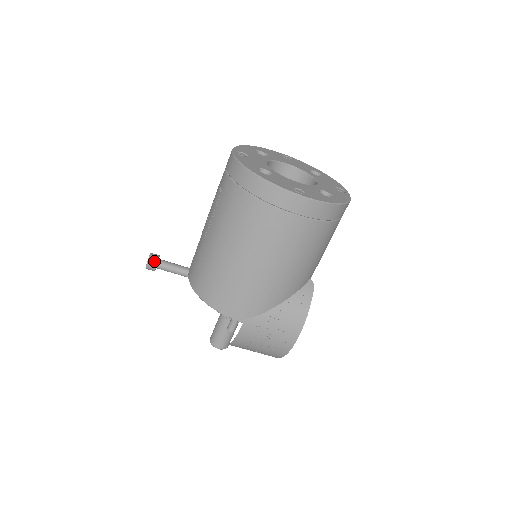
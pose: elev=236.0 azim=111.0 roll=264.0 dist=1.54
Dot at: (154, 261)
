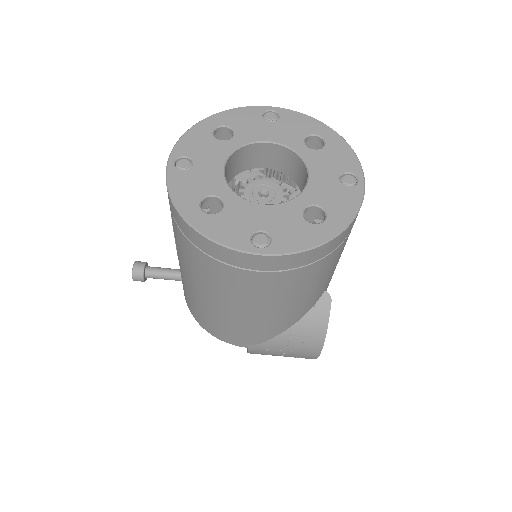
Dot at: (139, 275)
